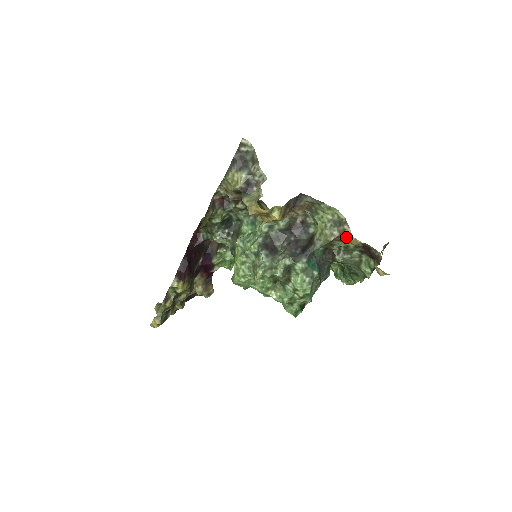
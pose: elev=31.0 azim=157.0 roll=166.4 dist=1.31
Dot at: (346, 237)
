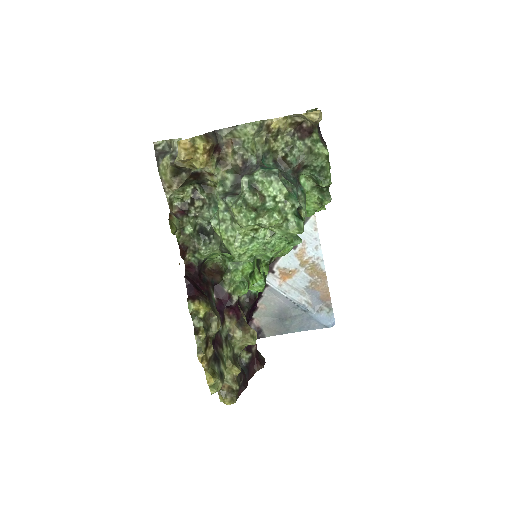
Dot at: (270, 126)
